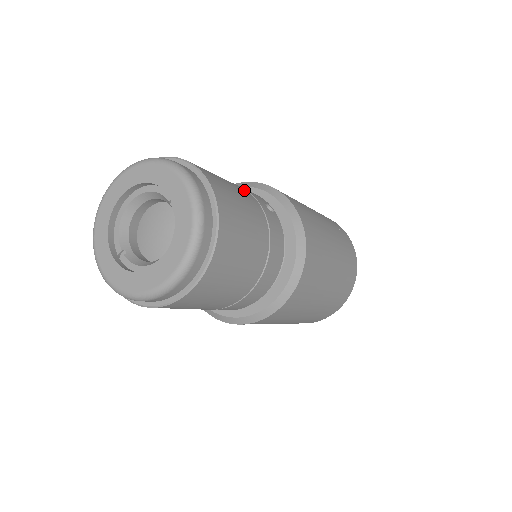
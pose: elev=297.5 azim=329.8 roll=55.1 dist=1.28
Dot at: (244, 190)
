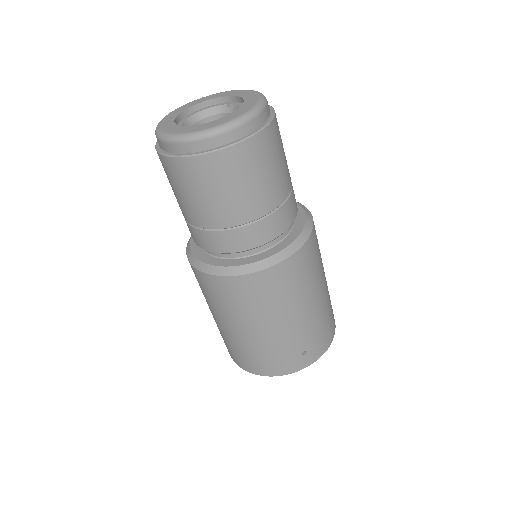
Dot at: occluded
